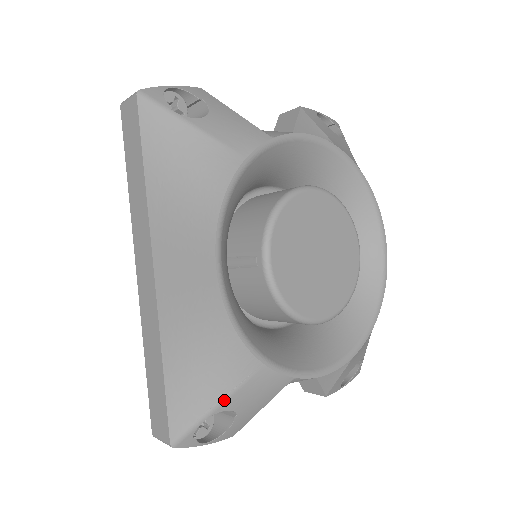
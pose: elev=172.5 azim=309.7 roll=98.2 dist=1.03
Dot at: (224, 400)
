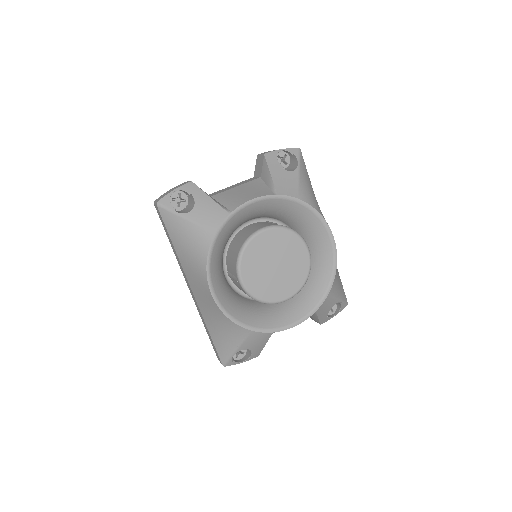
Dot at: (239, 346)
